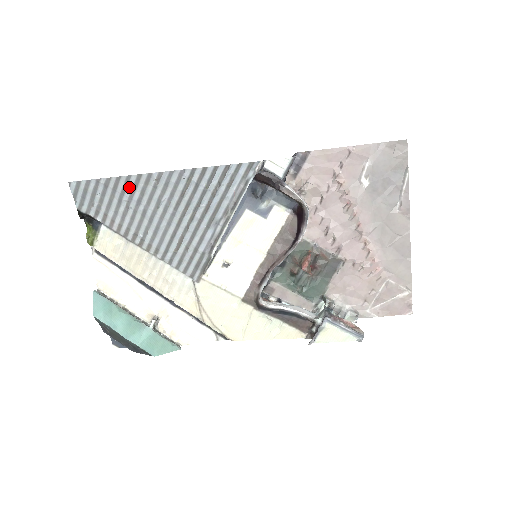
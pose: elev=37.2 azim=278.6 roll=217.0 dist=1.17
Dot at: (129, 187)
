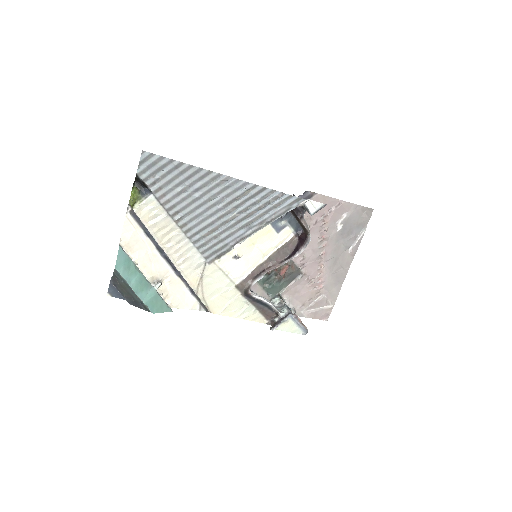
Dot at: (196, 176)
